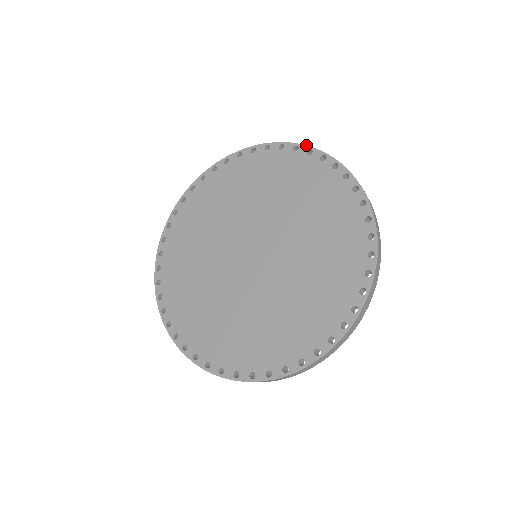
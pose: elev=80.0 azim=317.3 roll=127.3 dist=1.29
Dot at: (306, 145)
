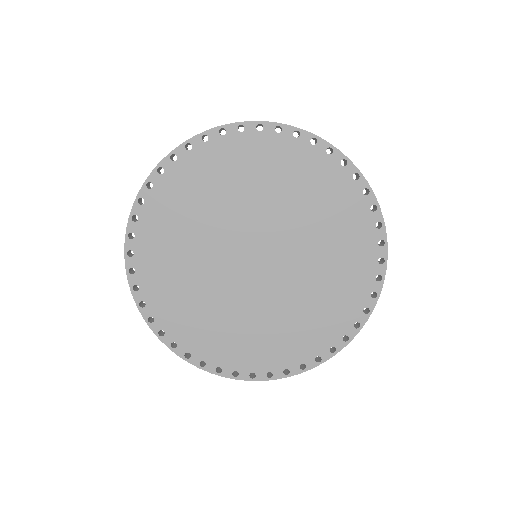
Dot at: (271, 122)
